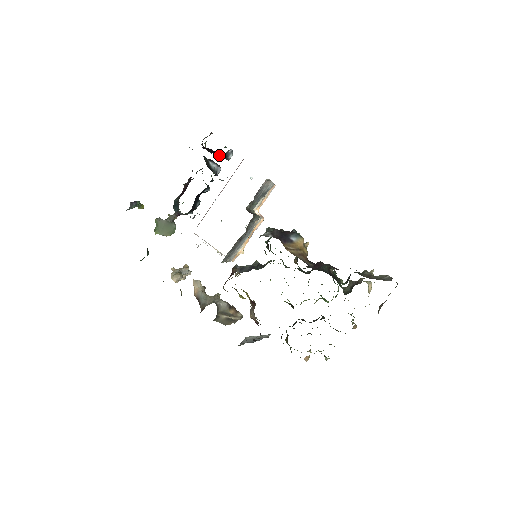
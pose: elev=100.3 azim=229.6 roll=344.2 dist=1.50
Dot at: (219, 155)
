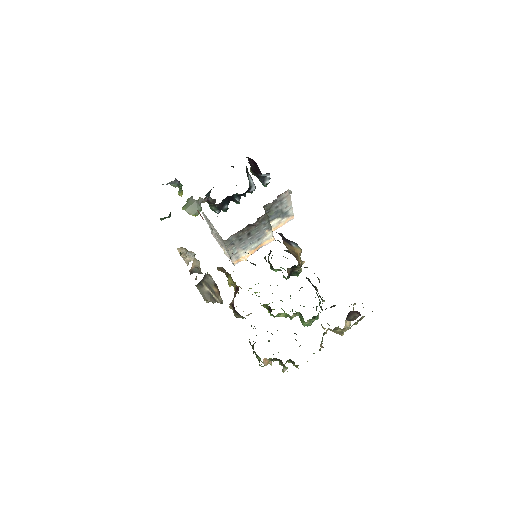
Dot at: (258, 174)
